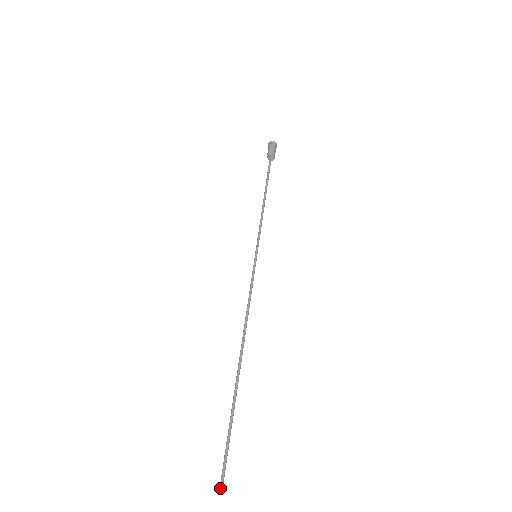
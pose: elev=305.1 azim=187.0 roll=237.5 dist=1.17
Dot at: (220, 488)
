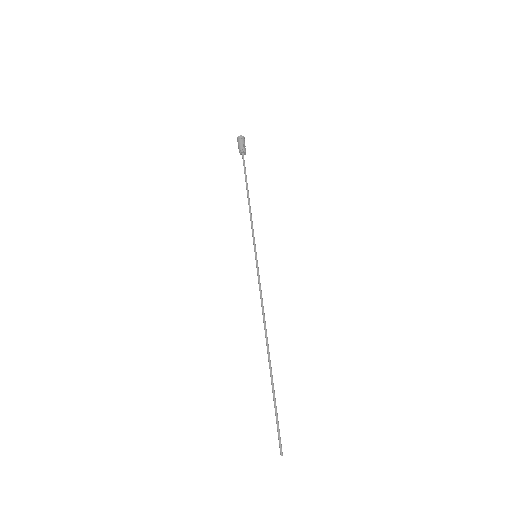
Dot at: (280, 453)
